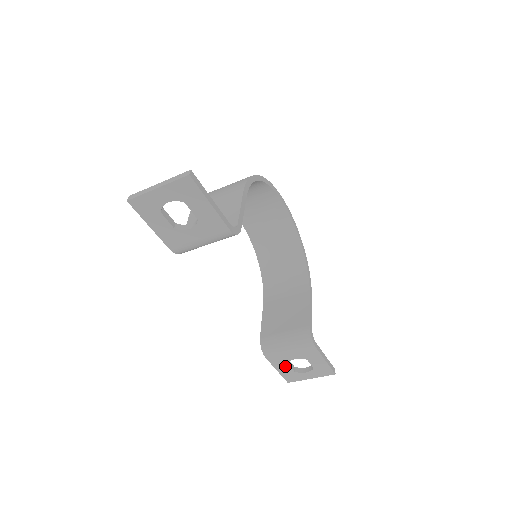
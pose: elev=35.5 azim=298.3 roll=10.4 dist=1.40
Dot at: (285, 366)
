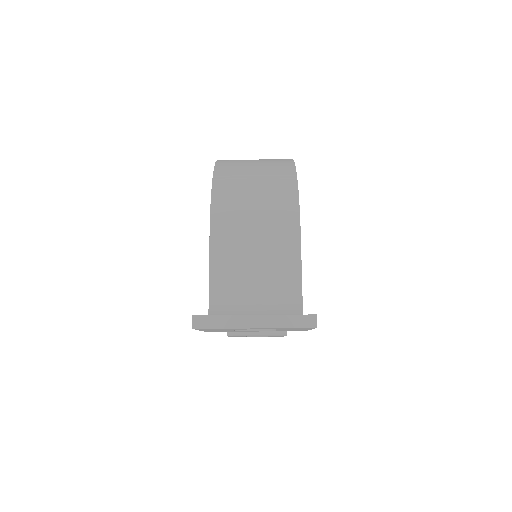
Dot at: (241, 336)
